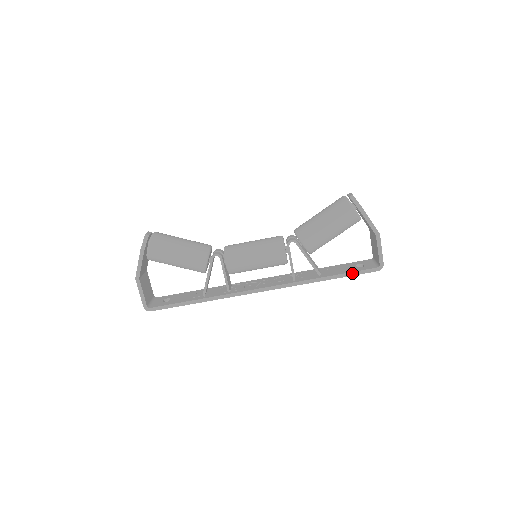
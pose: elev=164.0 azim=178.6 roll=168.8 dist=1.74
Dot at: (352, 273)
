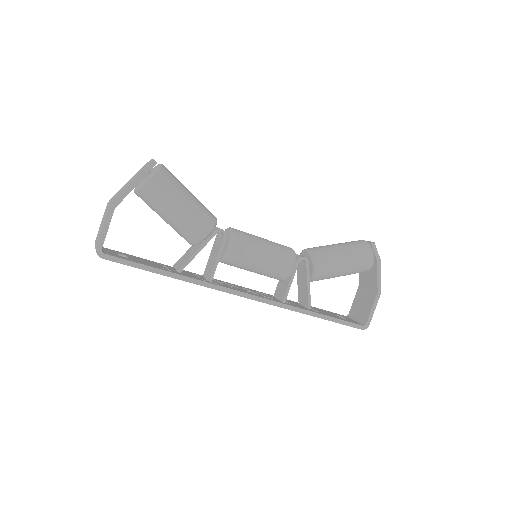
Dot at: (341, 321)
